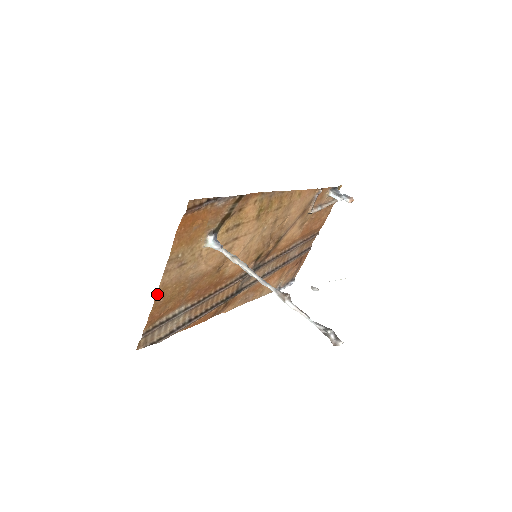
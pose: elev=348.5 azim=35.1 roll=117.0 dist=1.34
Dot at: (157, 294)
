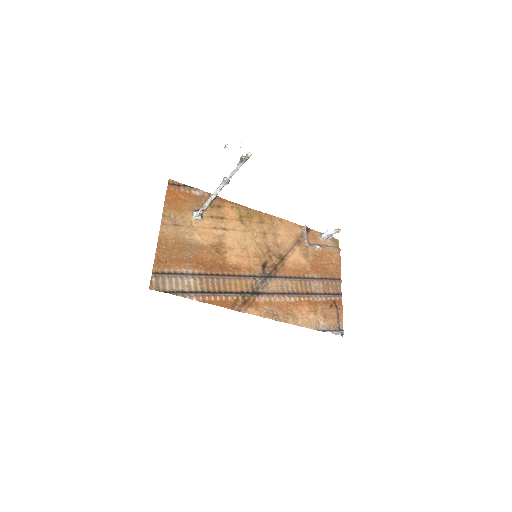
Dot at: (159, 240)
